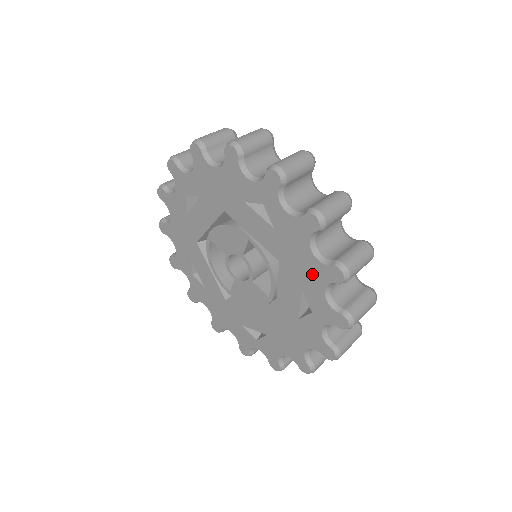
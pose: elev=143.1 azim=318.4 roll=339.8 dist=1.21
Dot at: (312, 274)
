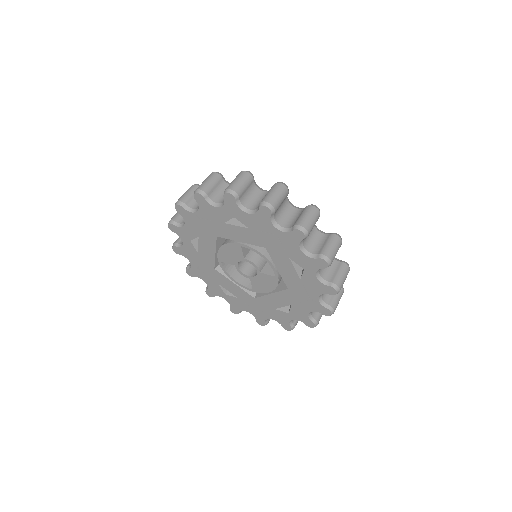
Dot at: (287, 243)
